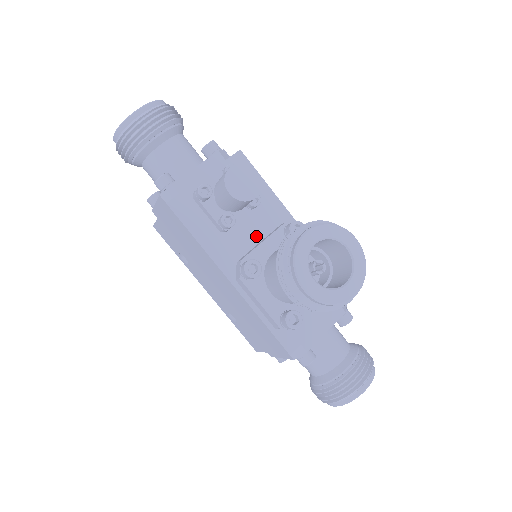
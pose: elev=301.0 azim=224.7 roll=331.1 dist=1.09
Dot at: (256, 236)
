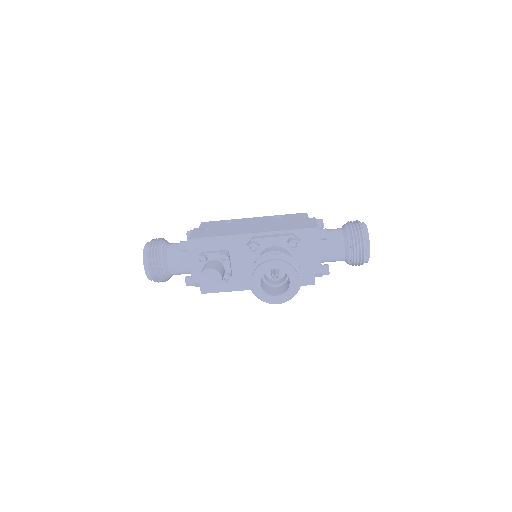
Dot at: (244, 261)
